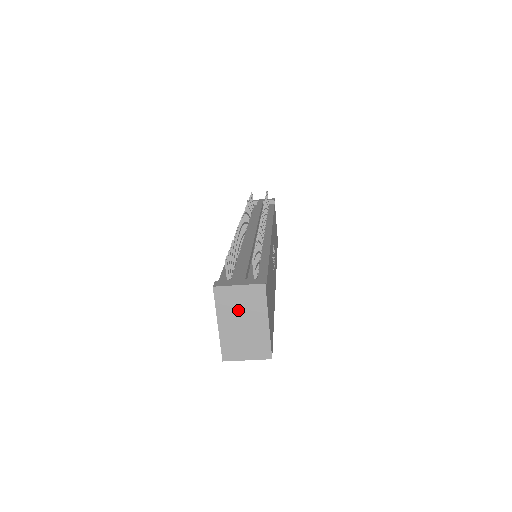
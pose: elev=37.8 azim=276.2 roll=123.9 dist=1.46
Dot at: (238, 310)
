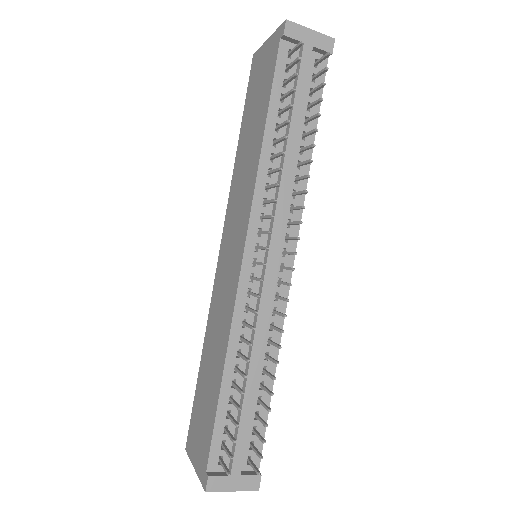
Dot at: occluded
